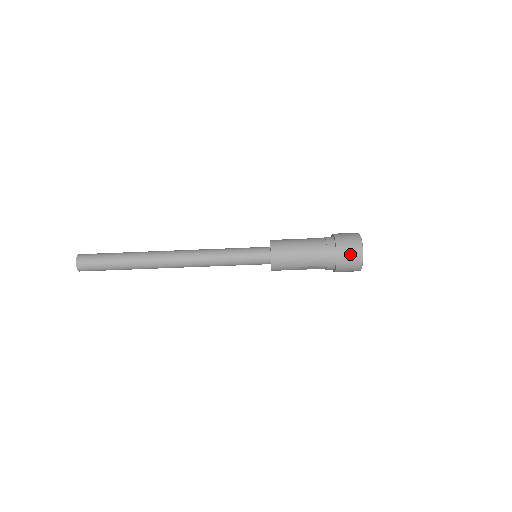
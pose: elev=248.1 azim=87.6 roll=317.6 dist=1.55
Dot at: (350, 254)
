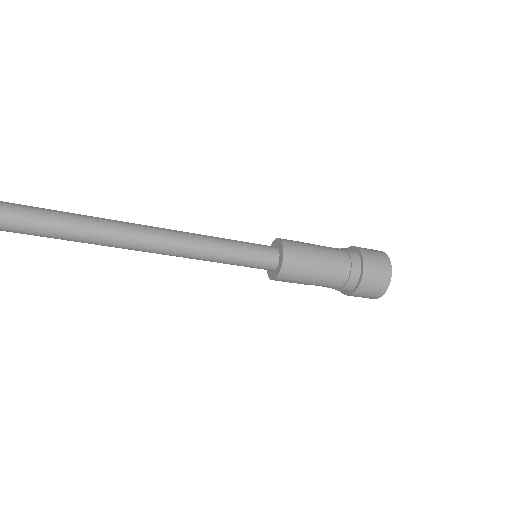
Dot at: (376, 283)
